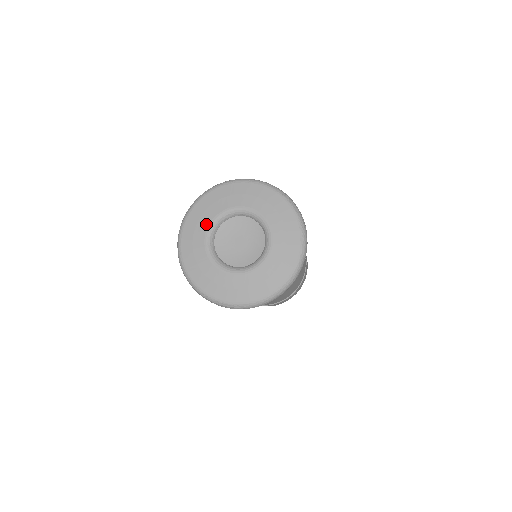
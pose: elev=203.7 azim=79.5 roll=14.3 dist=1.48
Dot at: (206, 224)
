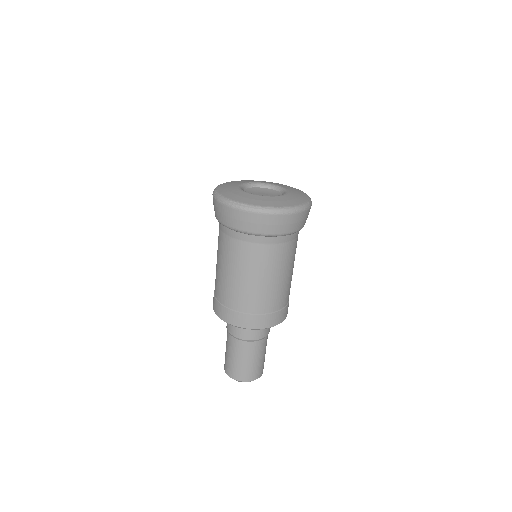
Dot at: (239, 183)
